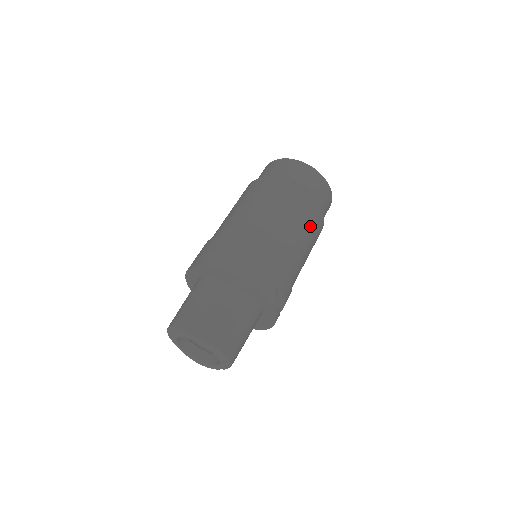
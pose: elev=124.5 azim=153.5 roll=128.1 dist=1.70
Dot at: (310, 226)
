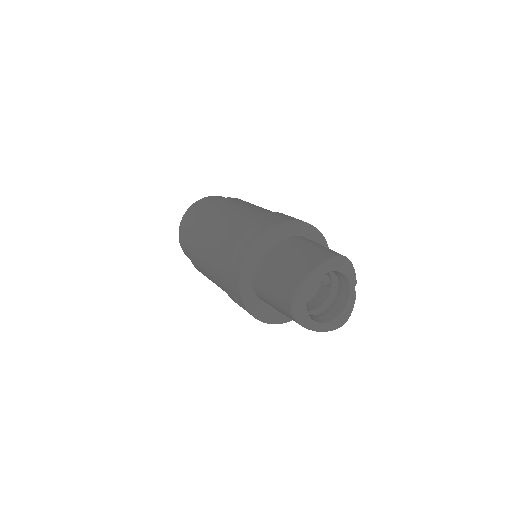
Dot at: occluded
